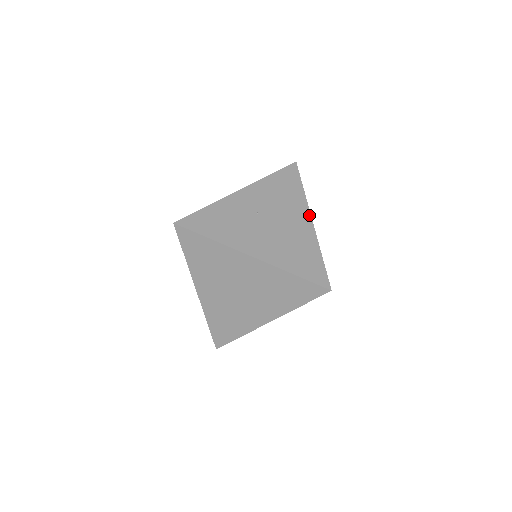
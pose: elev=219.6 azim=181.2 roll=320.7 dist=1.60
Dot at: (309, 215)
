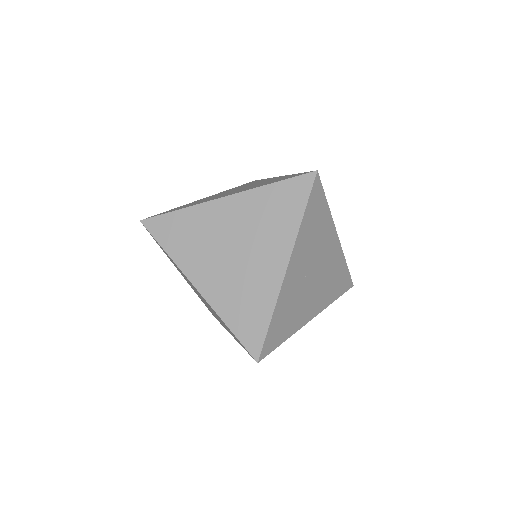
Dot at: (336, 233)
